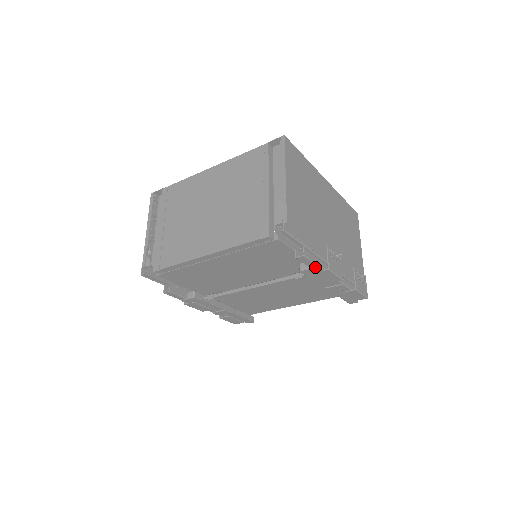
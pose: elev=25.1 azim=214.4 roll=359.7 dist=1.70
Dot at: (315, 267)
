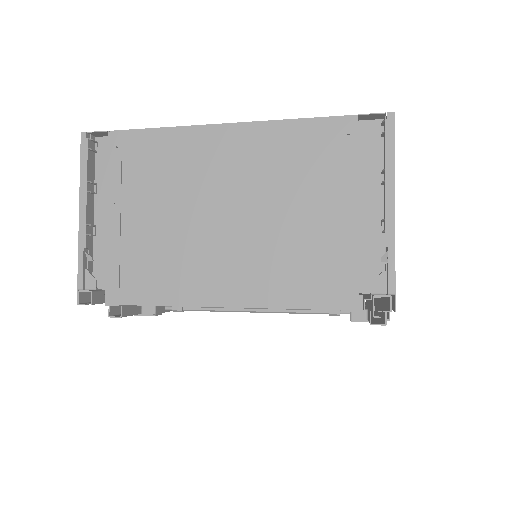
Dot at: occluded
